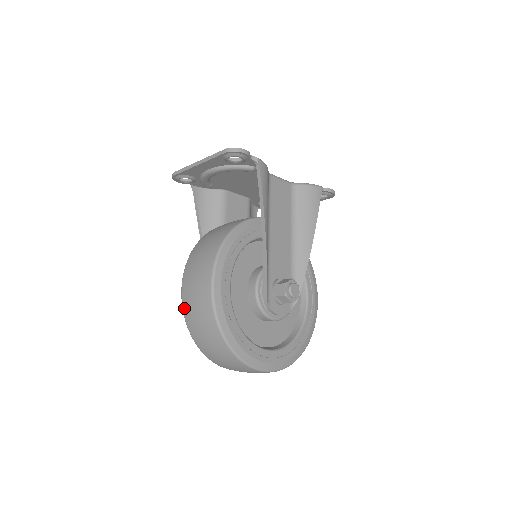
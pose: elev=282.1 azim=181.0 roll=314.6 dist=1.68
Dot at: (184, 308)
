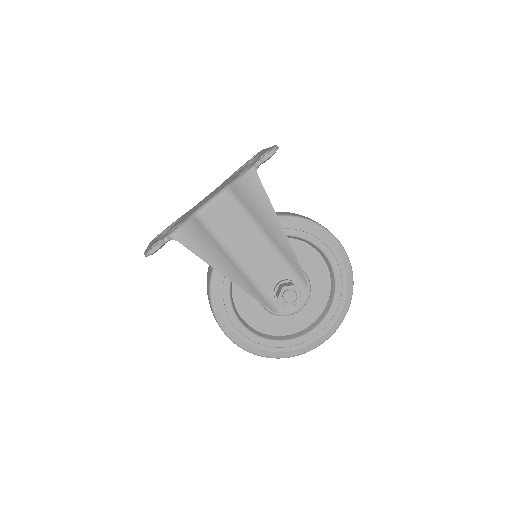
Dot at: occluded
